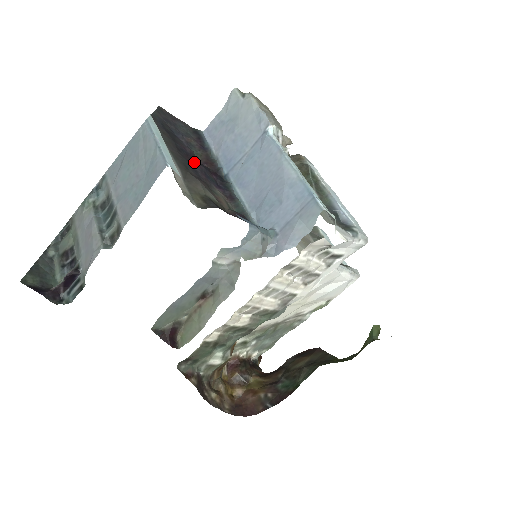
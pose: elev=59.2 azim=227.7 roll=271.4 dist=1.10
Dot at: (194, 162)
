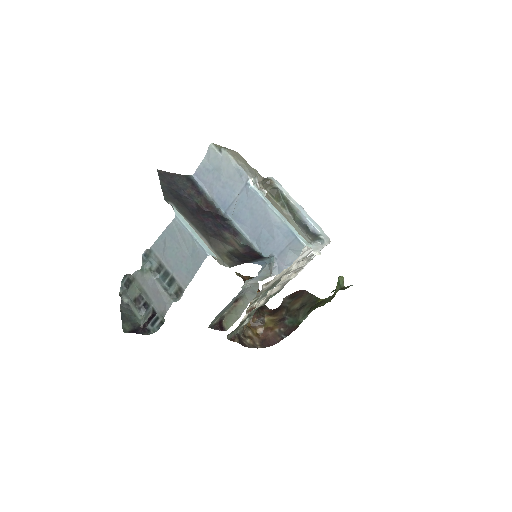
Dot at: (204, 218)
